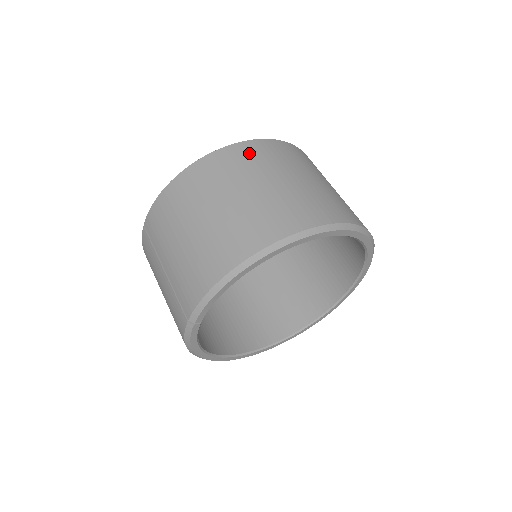
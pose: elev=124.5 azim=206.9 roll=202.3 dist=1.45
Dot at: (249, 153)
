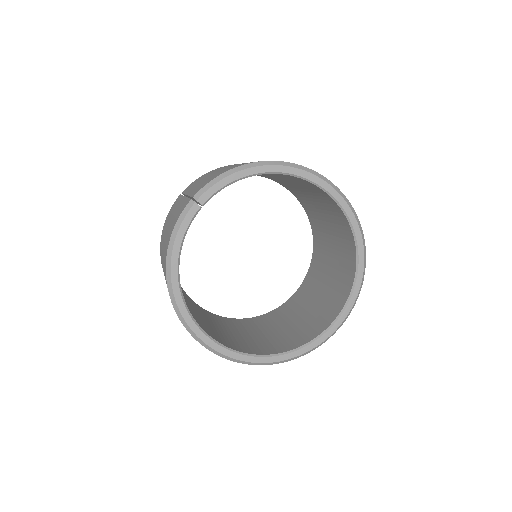
Dot at: occluded
